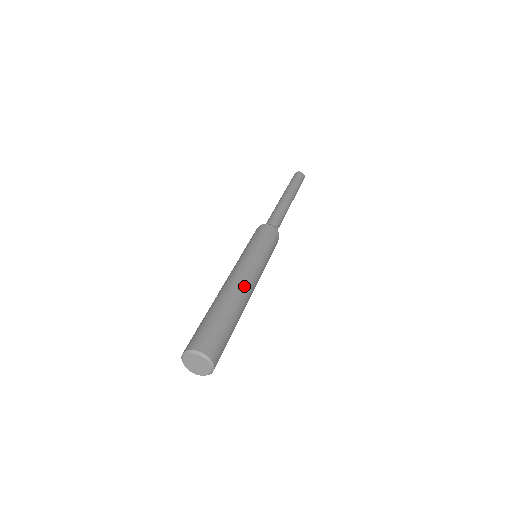
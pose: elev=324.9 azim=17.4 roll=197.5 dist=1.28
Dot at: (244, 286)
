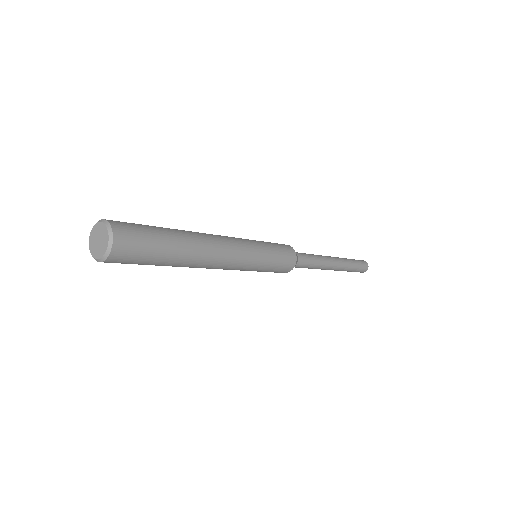
Dot at: (216, 250)
